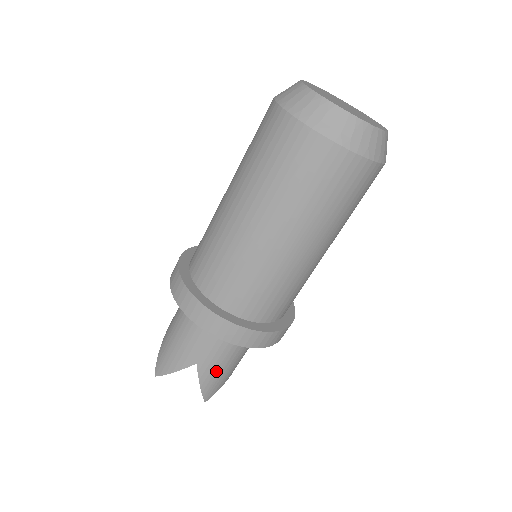
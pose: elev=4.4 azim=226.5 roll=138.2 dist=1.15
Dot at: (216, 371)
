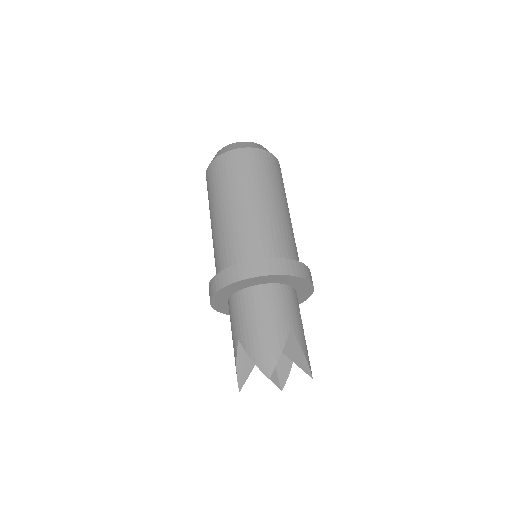
Dot at: (253, 335)
